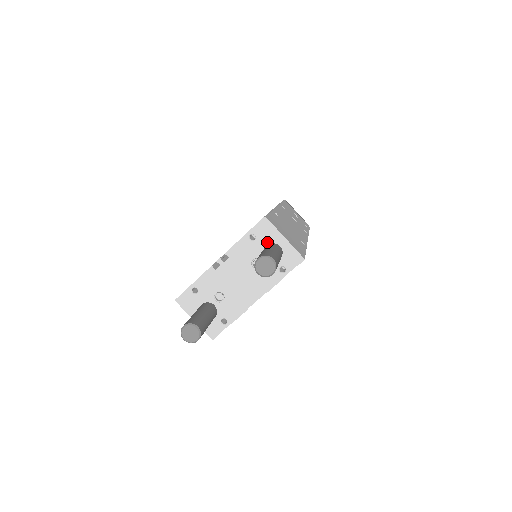
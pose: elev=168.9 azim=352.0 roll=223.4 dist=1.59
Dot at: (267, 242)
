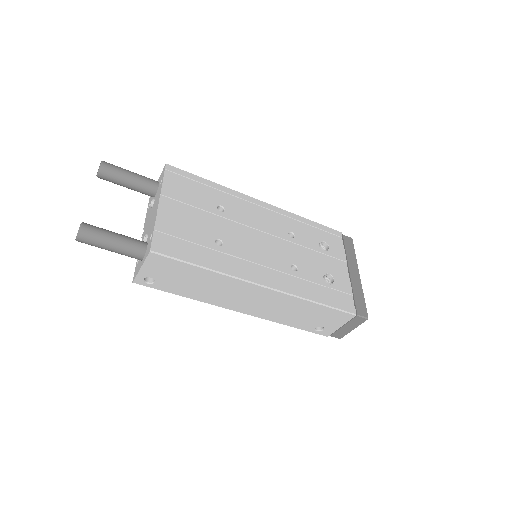
Dot at: occluded
